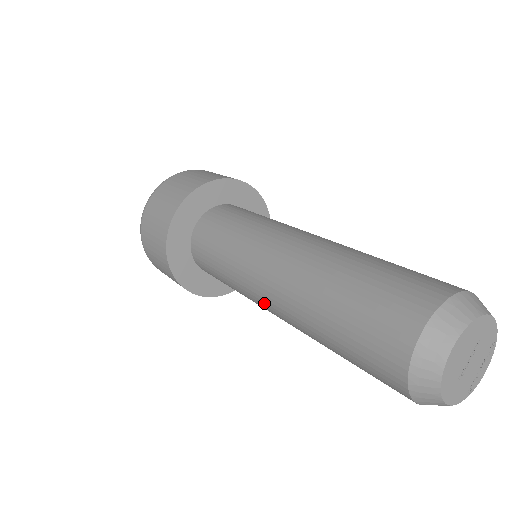
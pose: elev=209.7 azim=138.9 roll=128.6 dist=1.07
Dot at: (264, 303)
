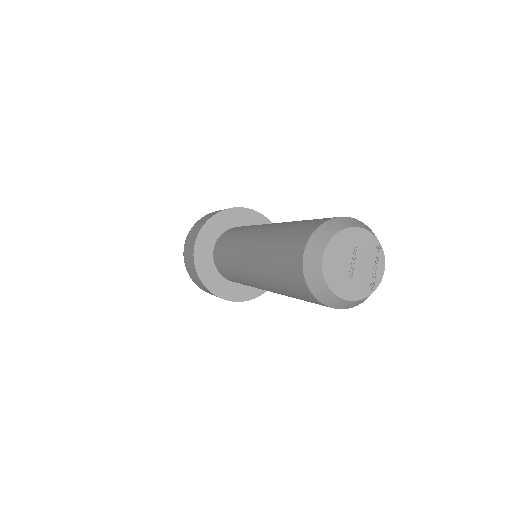
Dot at: (254, 284)
